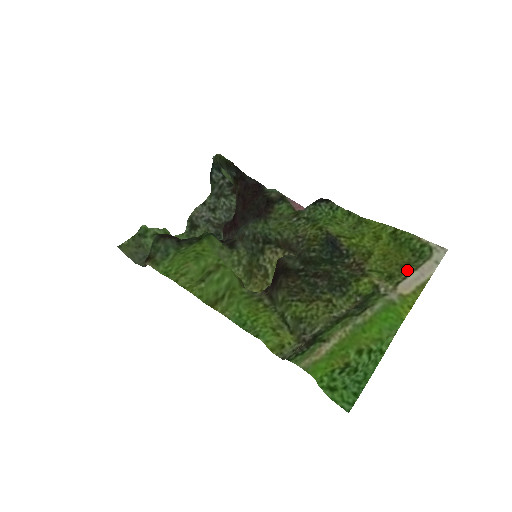
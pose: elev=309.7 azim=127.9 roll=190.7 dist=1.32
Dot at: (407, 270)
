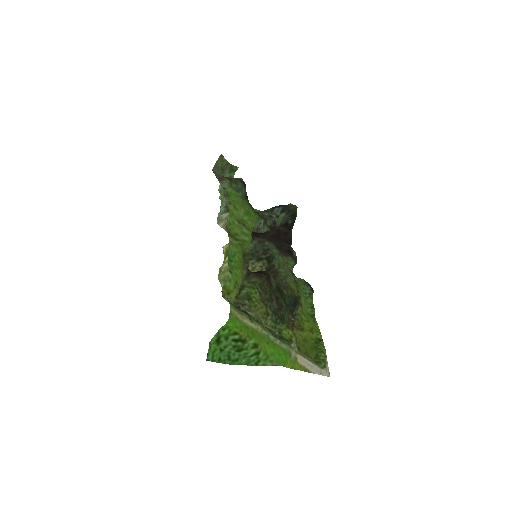
Dot at: (308, 357)
